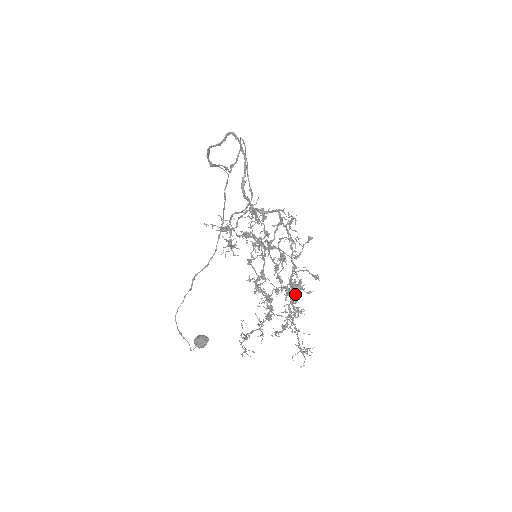
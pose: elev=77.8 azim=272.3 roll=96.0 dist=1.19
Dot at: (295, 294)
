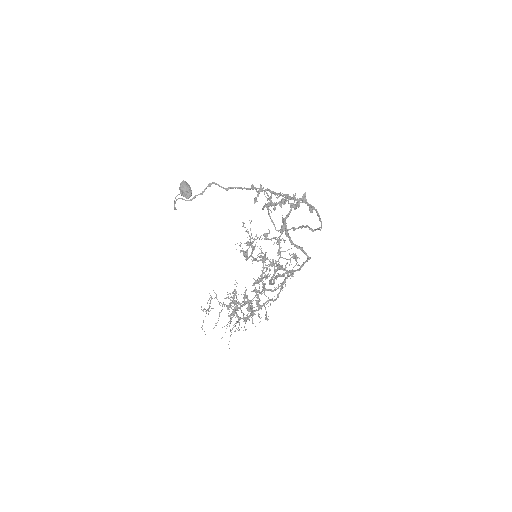
Dot at: (250, 316)
